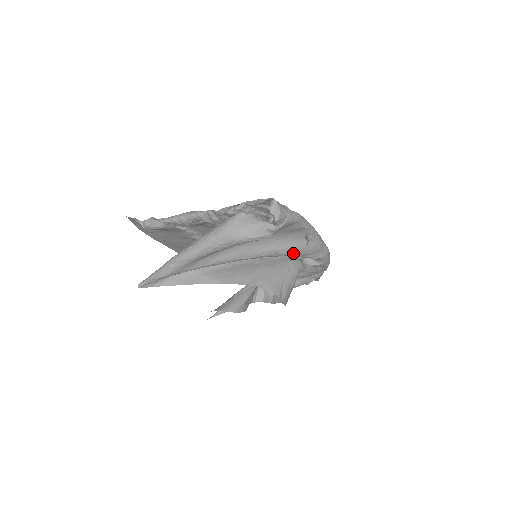
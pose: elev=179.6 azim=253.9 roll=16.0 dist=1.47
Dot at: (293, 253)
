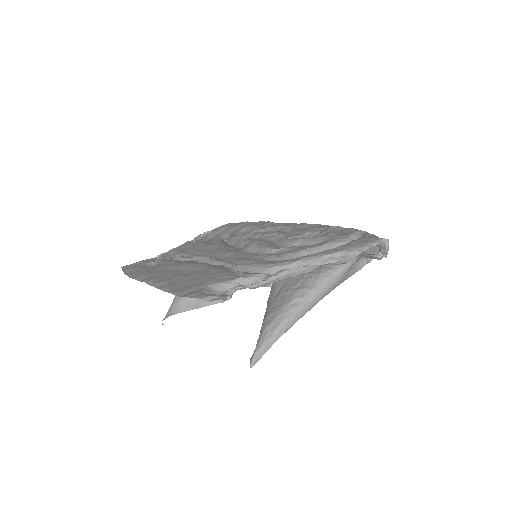
Dot at: occluded
